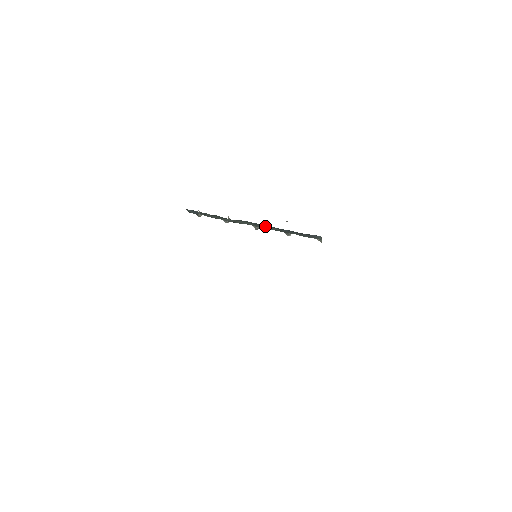
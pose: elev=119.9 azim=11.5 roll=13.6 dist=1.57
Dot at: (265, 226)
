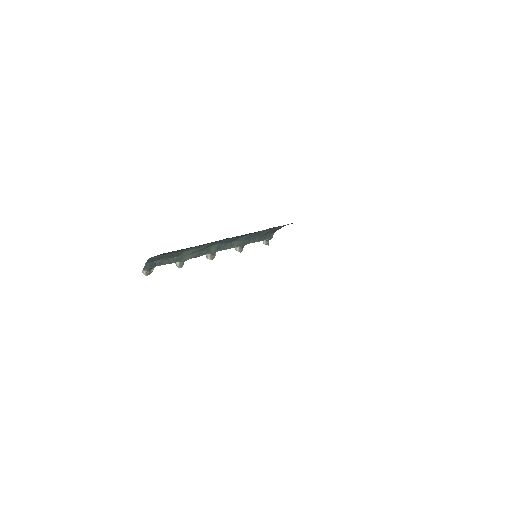
Dot at: (228, 245)
